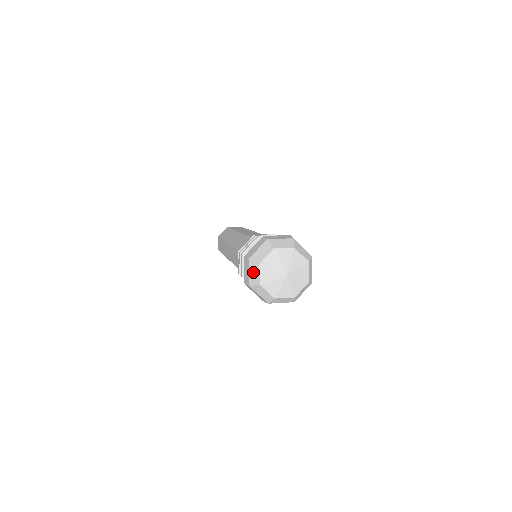
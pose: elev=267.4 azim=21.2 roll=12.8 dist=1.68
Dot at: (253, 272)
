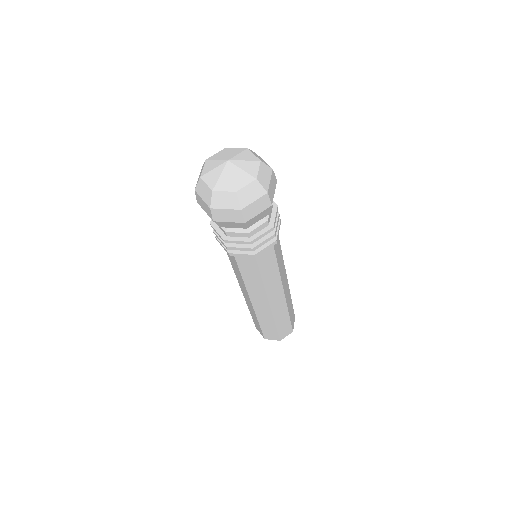
Dot at: occluded
